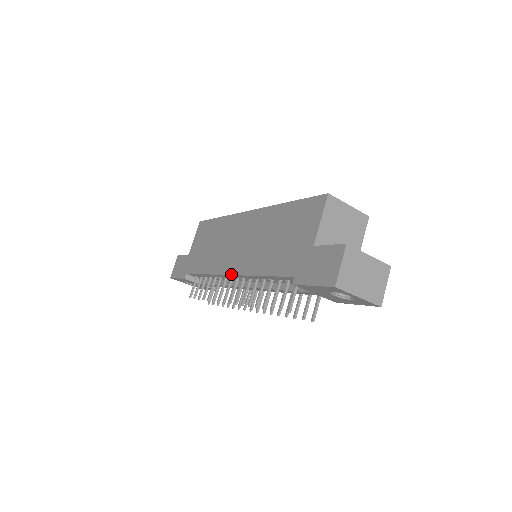
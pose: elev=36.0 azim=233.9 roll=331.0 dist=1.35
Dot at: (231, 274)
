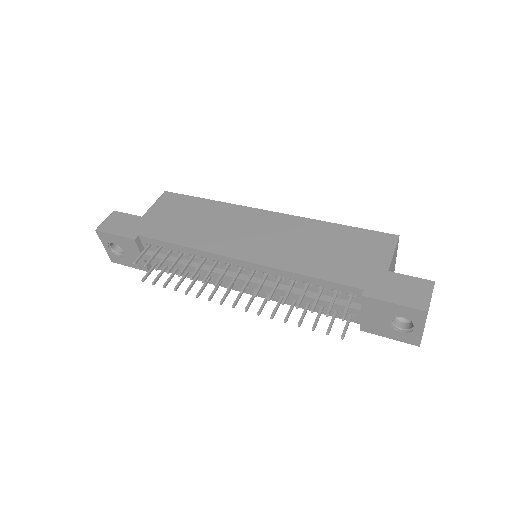
Dot at: (245, 260)
